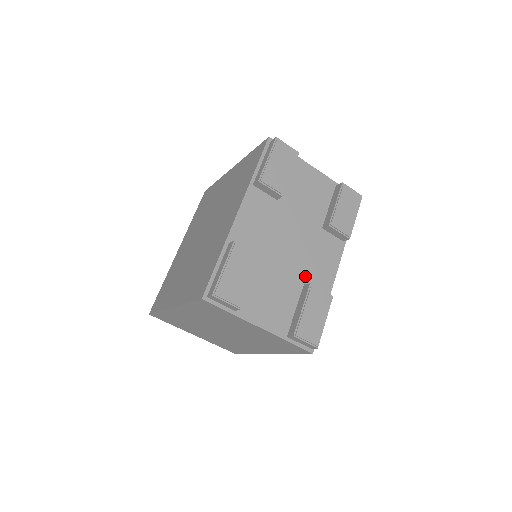
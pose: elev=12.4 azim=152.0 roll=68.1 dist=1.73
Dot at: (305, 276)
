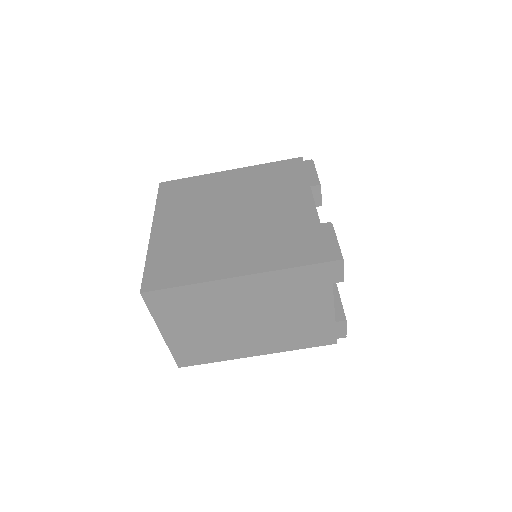
Dot at: occluded
